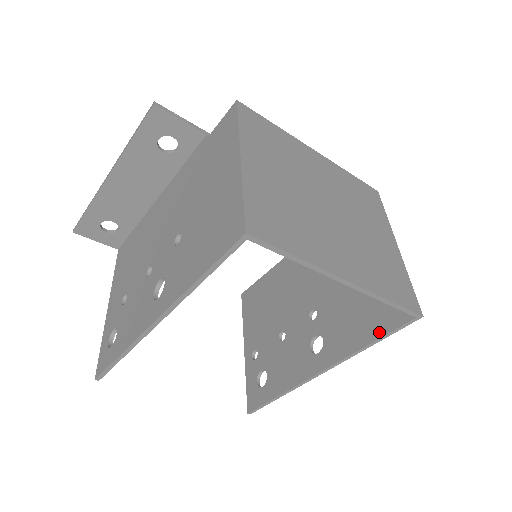
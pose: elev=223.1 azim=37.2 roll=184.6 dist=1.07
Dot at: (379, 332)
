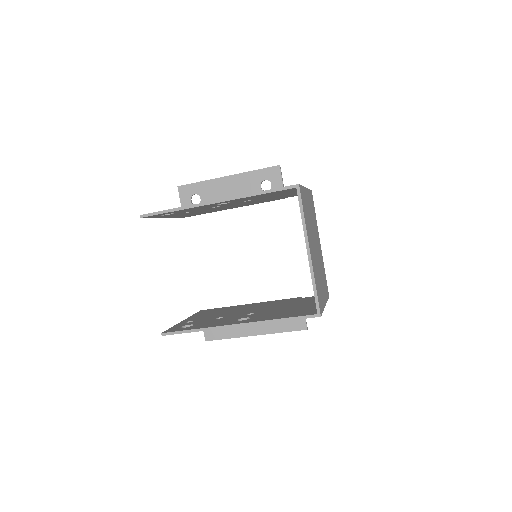
Dot at: (291, 316)
